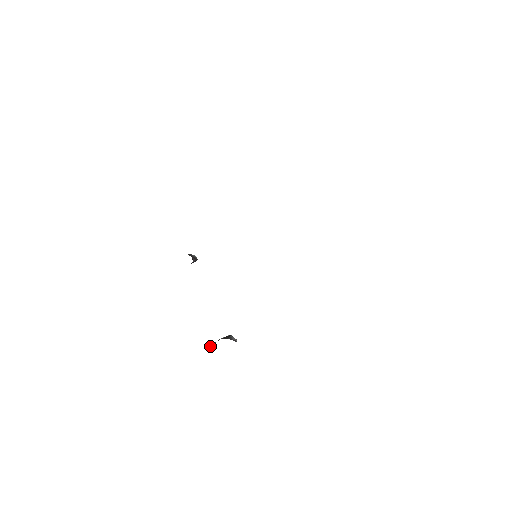
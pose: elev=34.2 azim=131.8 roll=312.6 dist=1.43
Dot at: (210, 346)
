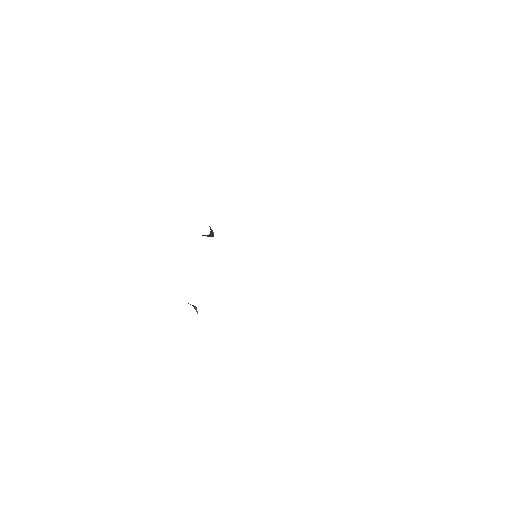
Dot at: occluded
